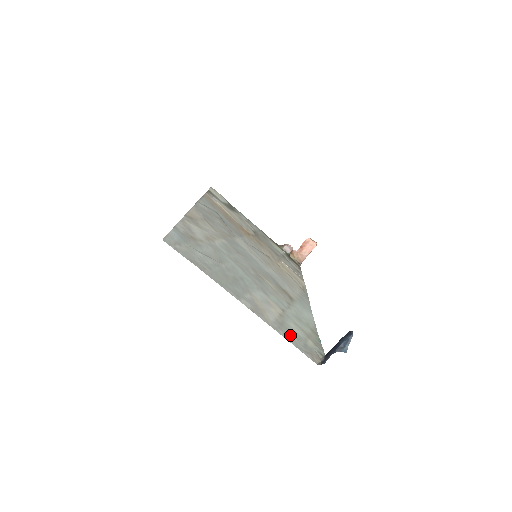
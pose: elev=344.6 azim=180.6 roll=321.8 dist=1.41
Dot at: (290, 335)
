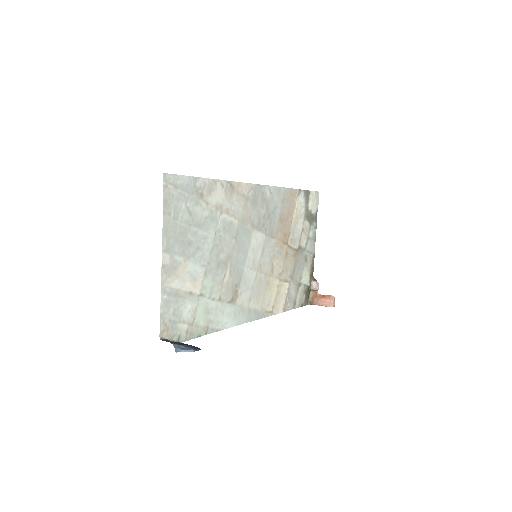
Dot at: (171, 305)
